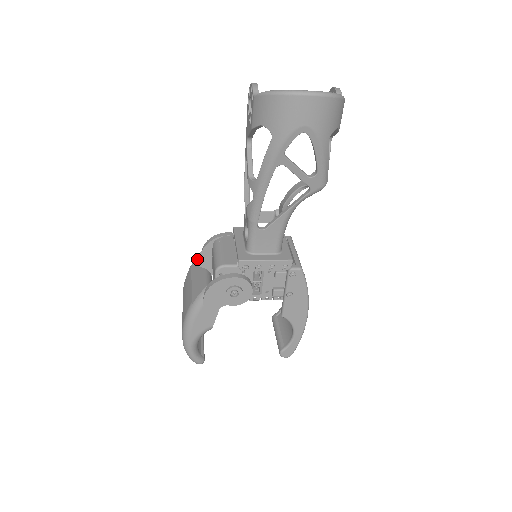
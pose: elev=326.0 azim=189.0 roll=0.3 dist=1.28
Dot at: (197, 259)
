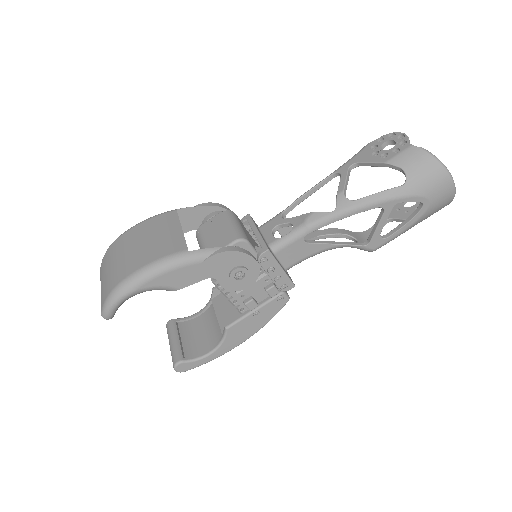
Dot at: (186, 209)
